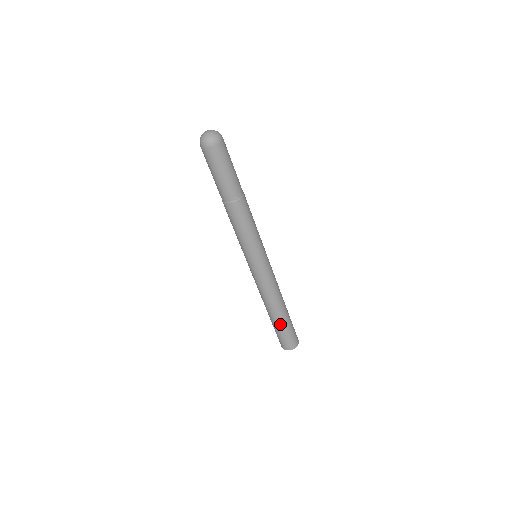
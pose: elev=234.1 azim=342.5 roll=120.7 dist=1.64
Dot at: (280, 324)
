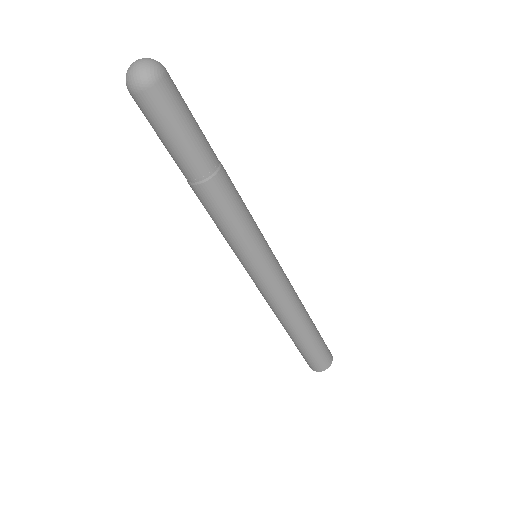
Dot at: (312, 337)
